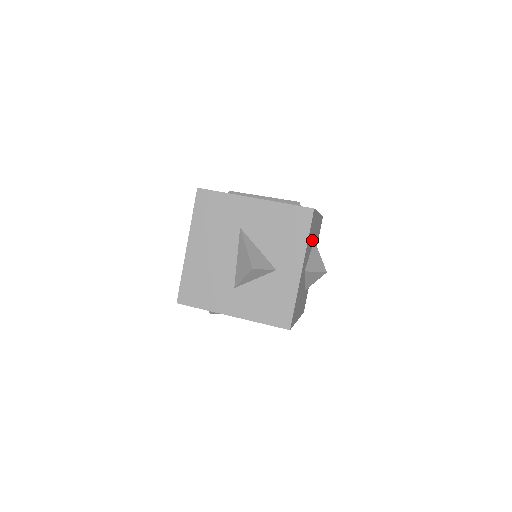
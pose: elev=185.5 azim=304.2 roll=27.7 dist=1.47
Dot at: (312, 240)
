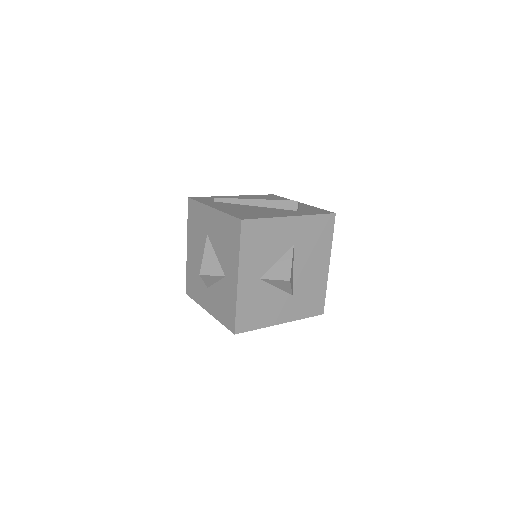
Dot at: (278, 246)
